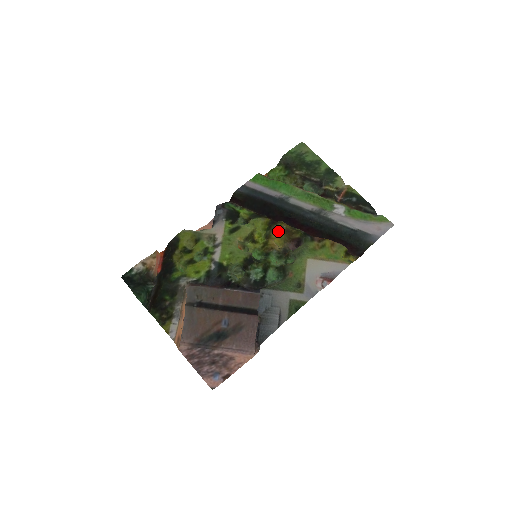
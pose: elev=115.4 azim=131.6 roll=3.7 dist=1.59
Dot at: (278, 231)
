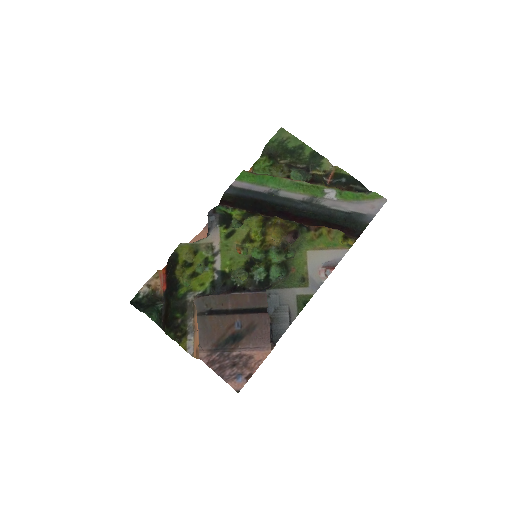
Dot at: (273, 227)
